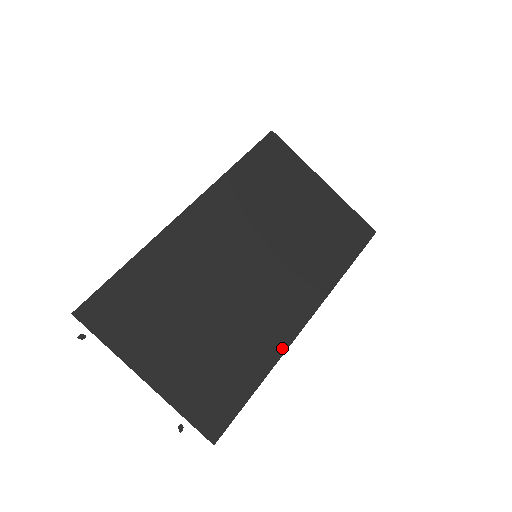
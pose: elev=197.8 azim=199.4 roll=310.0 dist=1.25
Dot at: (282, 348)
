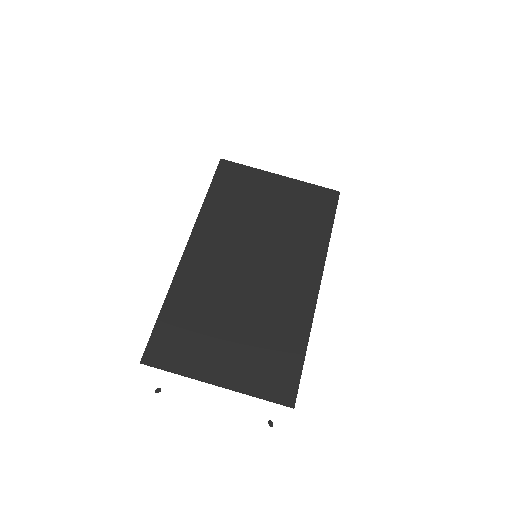
Dot at: (310, 313)
